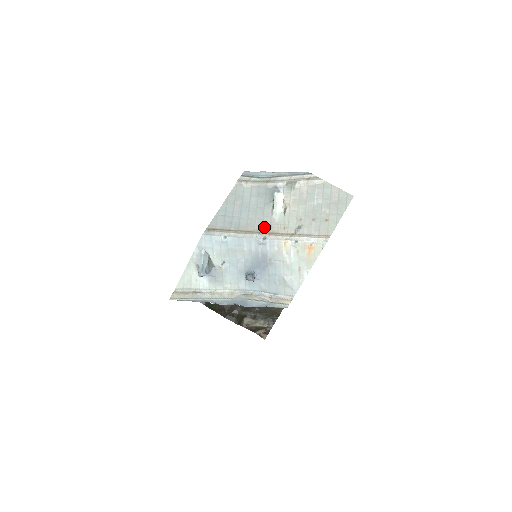
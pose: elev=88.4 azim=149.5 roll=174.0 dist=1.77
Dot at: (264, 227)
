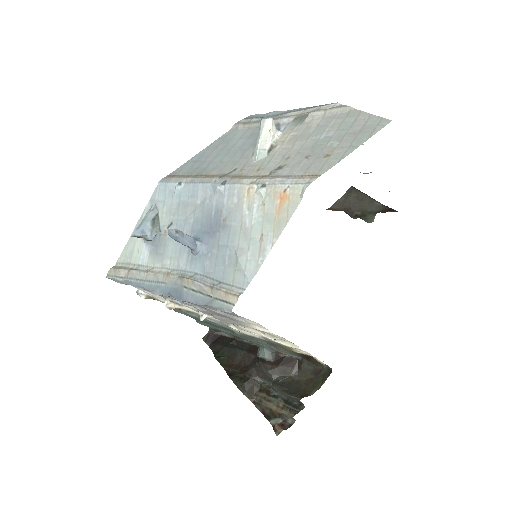
Dot at: (233, 170)
